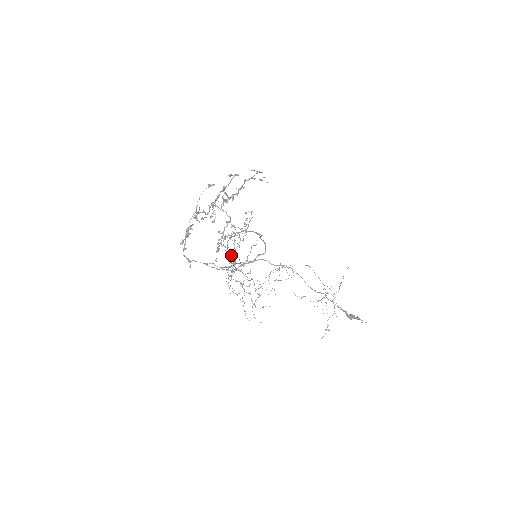
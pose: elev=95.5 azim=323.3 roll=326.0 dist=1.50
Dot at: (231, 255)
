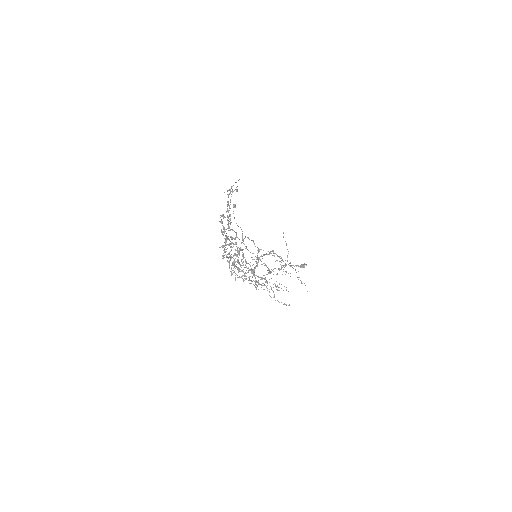
Dot at: occluded
